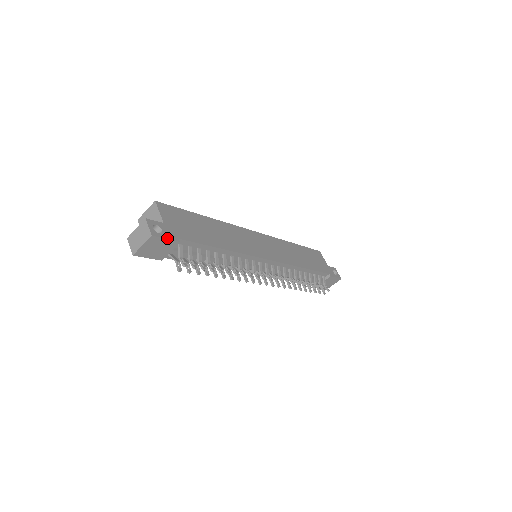
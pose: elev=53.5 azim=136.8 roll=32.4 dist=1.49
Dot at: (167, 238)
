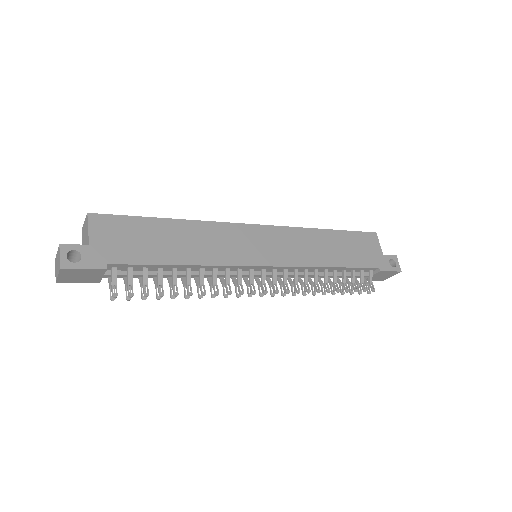
Dot at: (86, 267)
